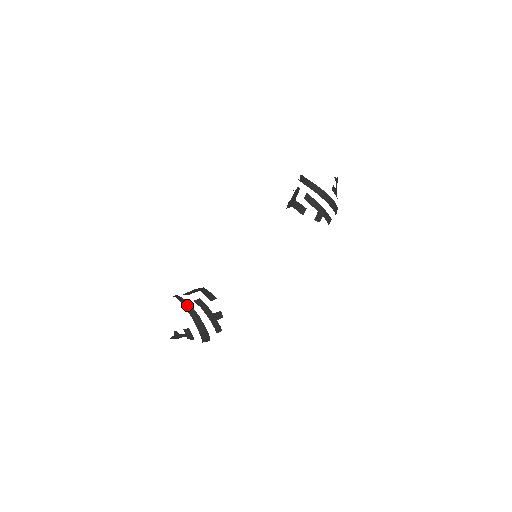
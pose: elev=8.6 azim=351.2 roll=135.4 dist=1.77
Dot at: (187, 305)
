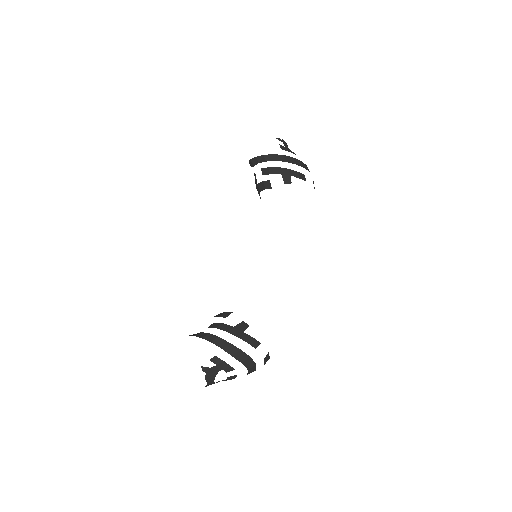
Dot at: (202, 335)
